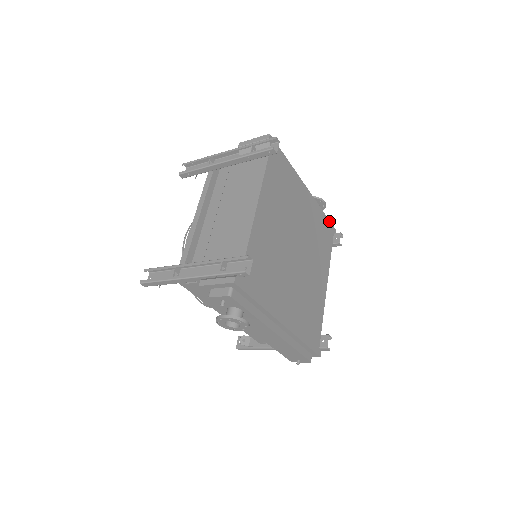
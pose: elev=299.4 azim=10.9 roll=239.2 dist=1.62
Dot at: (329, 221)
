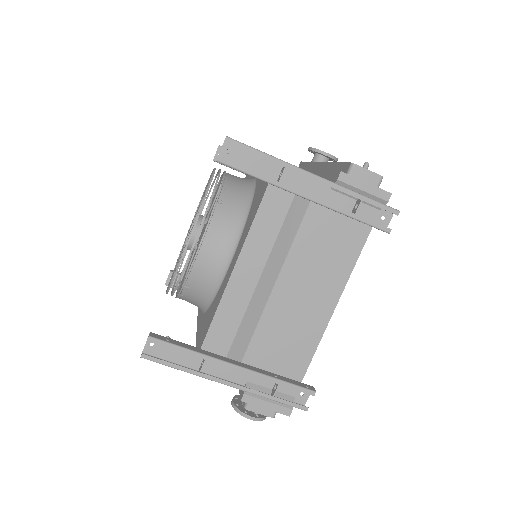
Dot at: occluded
